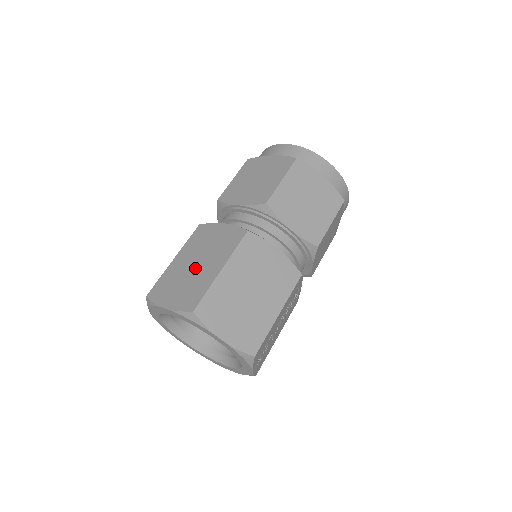
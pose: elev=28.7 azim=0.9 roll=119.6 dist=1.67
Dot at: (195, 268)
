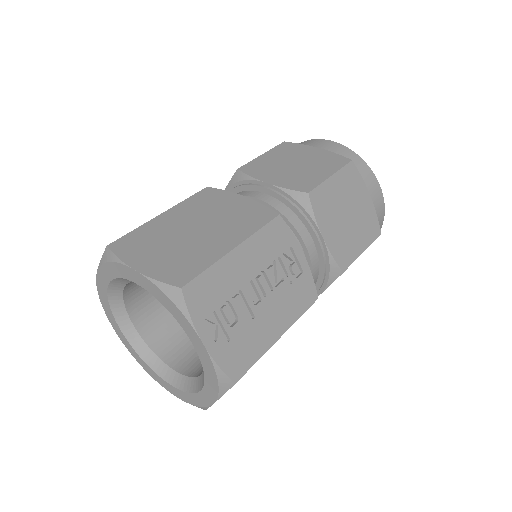
Dot at: occluded
